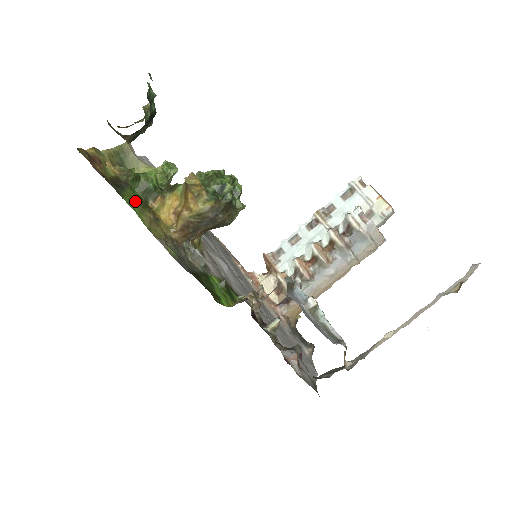
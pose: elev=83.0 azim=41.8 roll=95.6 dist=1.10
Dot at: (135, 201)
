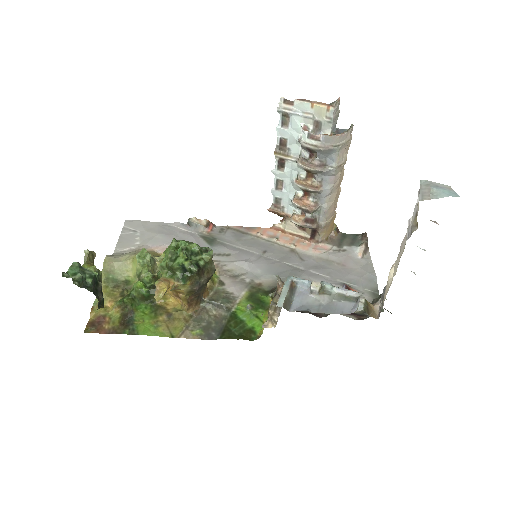
Dot at: (146, 320)
